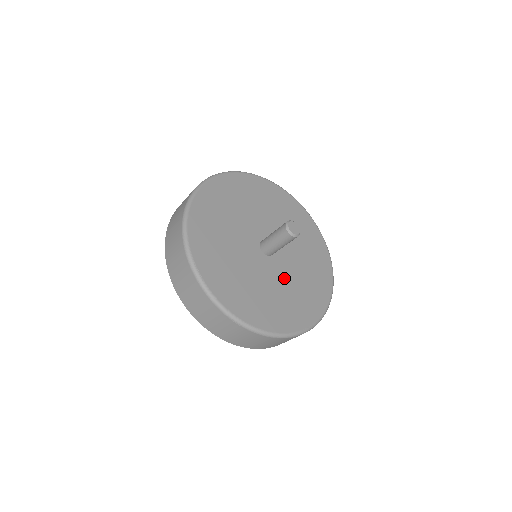
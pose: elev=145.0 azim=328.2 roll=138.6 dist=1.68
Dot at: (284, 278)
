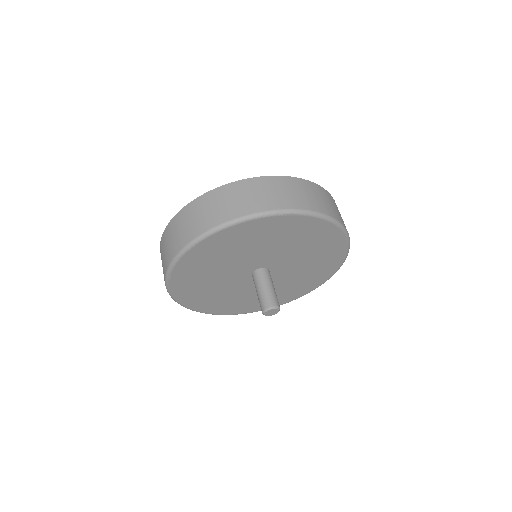
Dot at: (253, 290)
